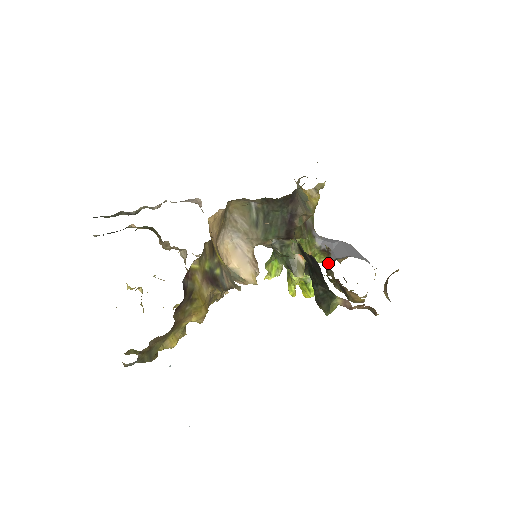
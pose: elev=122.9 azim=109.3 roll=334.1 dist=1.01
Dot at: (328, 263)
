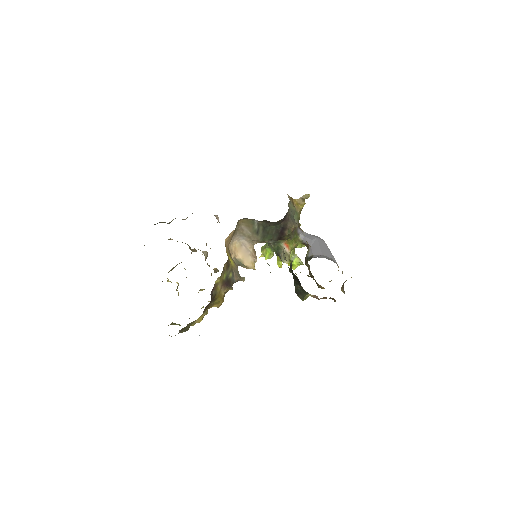
Dot at: (307, 257)
